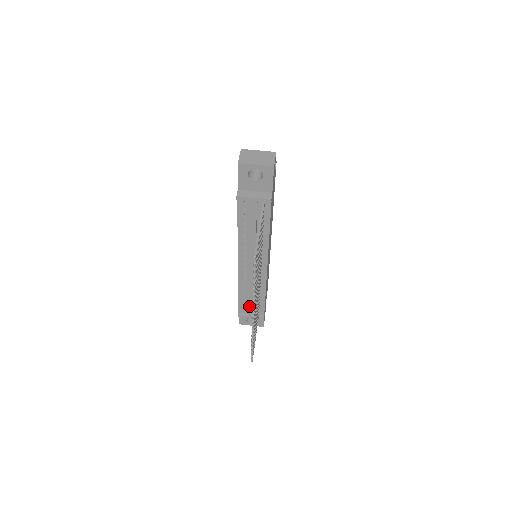
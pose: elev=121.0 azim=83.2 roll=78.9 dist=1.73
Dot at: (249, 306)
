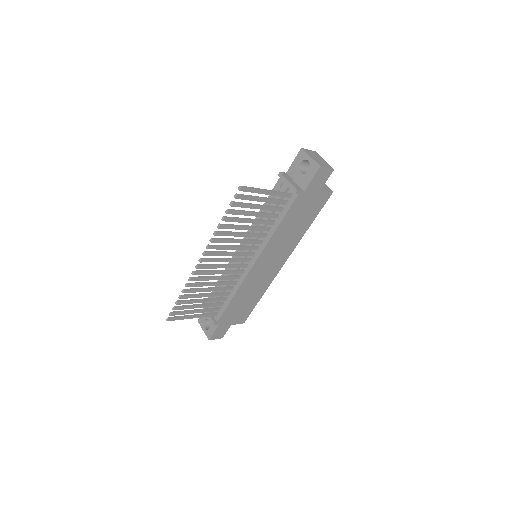
Dot at: occluded
